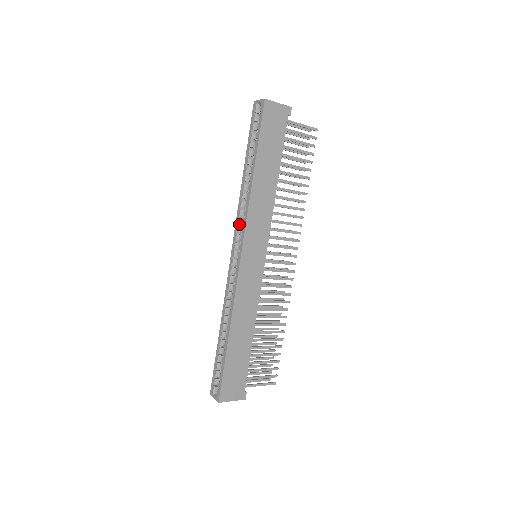
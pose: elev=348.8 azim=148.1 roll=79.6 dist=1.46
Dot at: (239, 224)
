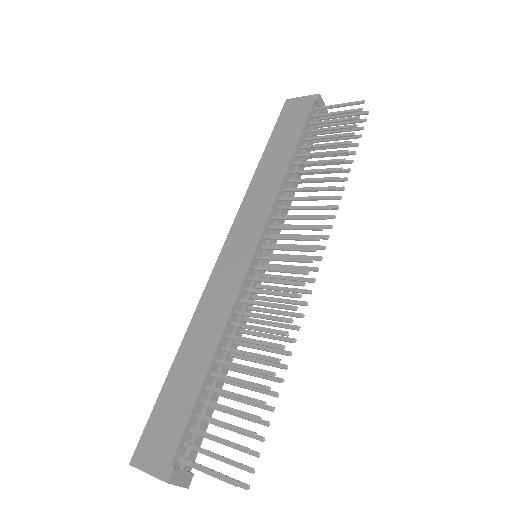
Dot at: occluded
